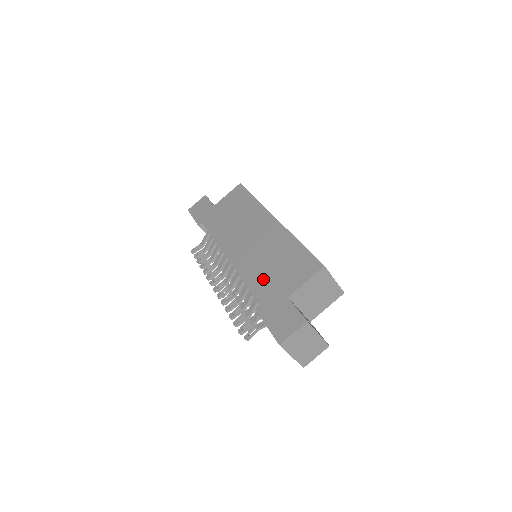
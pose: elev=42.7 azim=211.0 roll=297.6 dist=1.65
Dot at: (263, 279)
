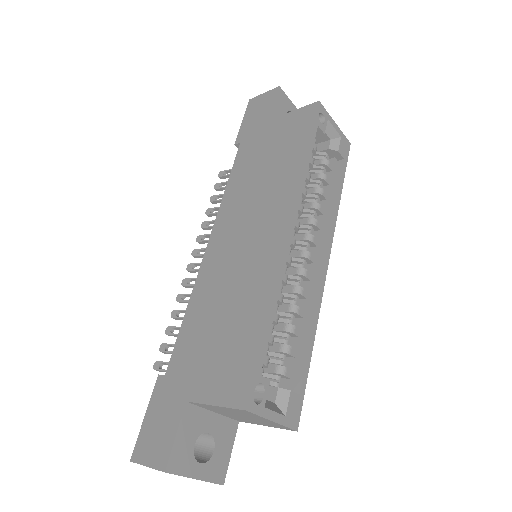
Dot at: (197, 331)
